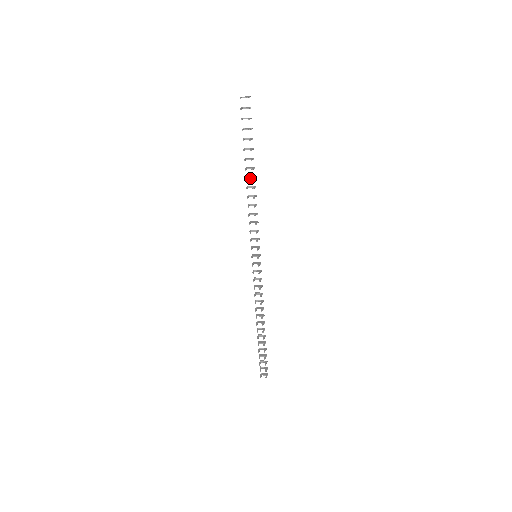
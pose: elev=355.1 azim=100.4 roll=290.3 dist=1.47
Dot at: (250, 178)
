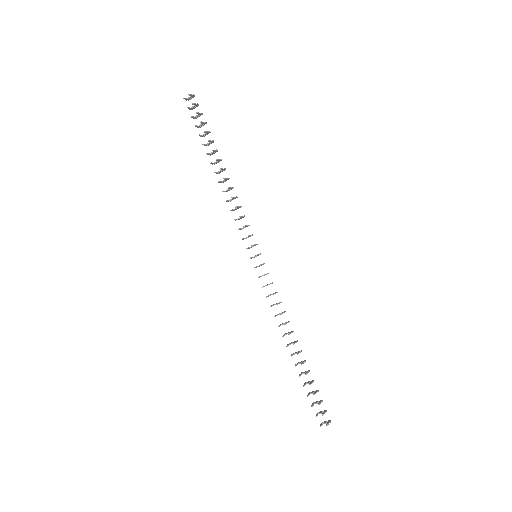
Dot at: (220, 171)
